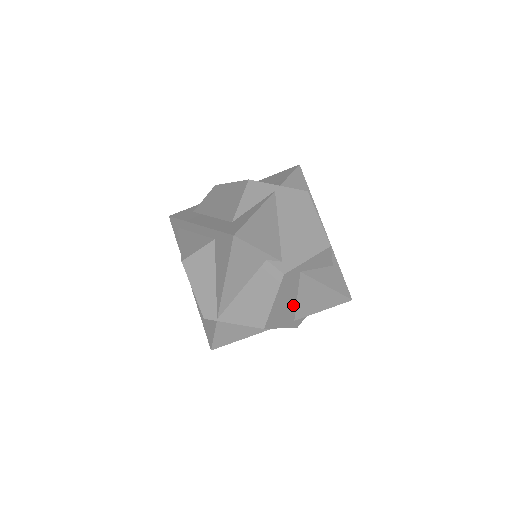
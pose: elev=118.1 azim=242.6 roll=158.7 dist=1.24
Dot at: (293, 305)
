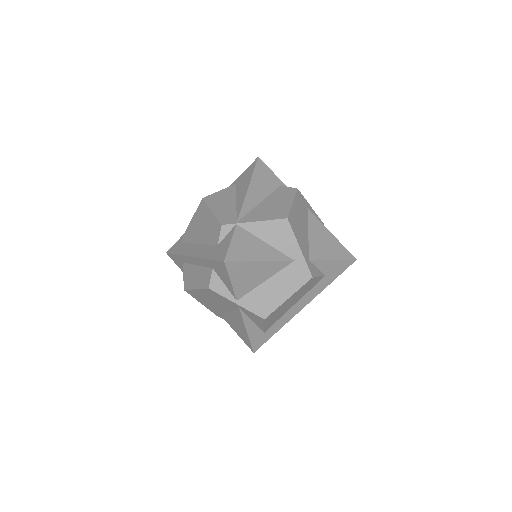
Dot at: (306, 237)
